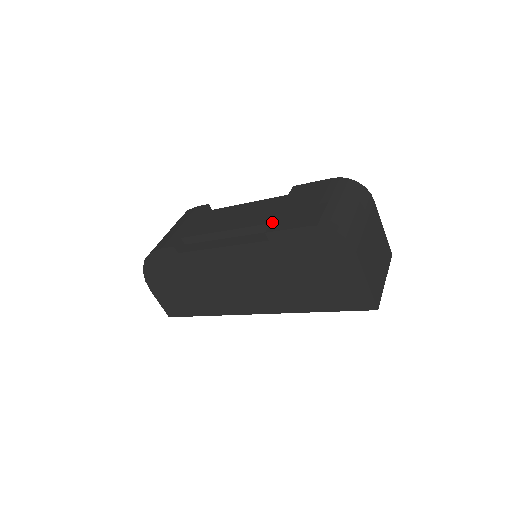
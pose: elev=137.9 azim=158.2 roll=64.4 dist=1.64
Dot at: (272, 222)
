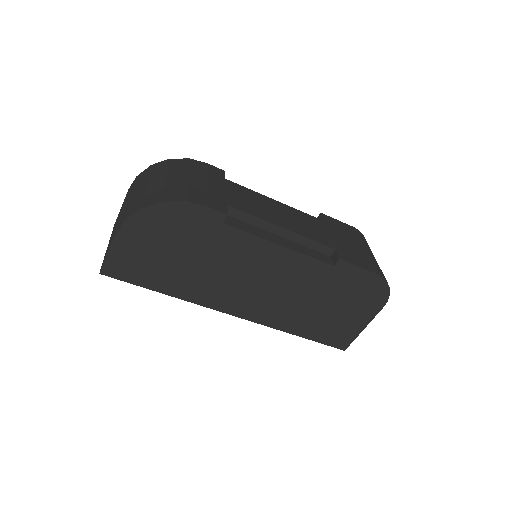
Dot at: (337, 249)
